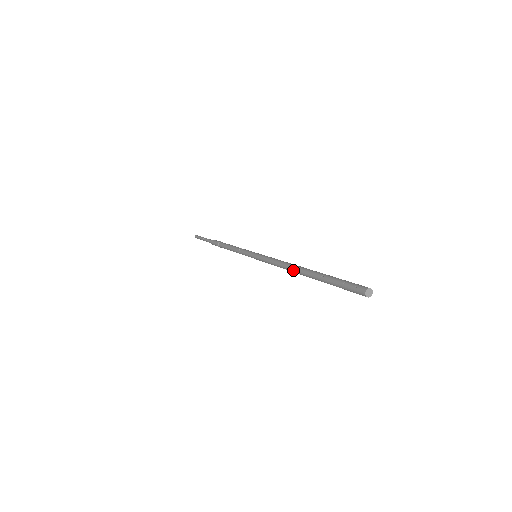
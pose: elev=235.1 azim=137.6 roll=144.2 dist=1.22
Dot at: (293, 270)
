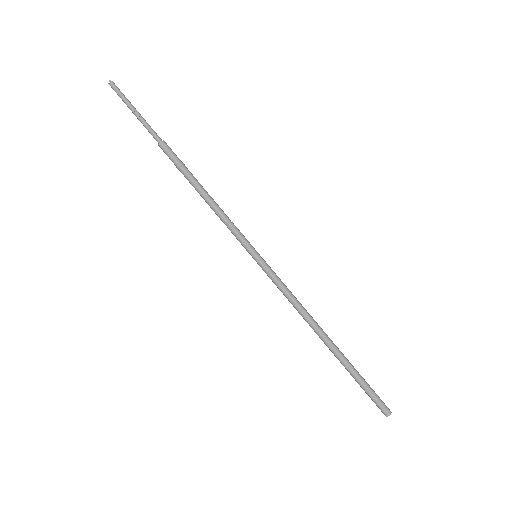
Dot at: (315, 331)
